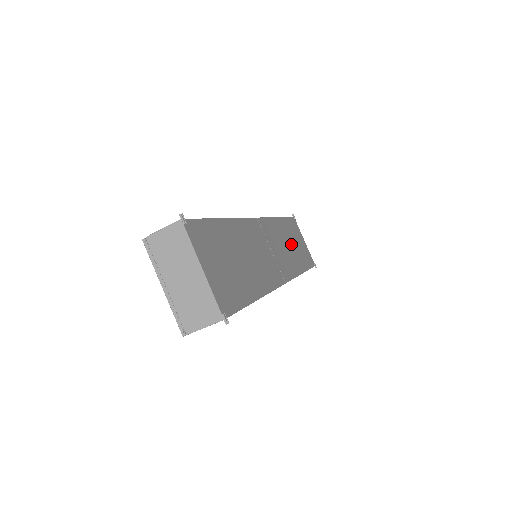
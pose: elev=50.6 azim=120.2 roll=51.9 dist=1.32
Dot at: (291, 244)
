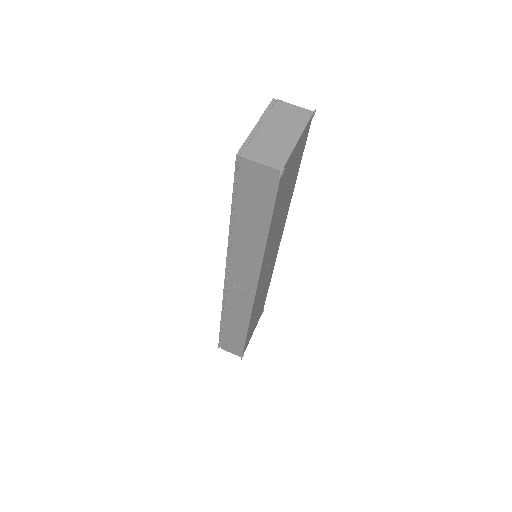
Dot at: occluded
